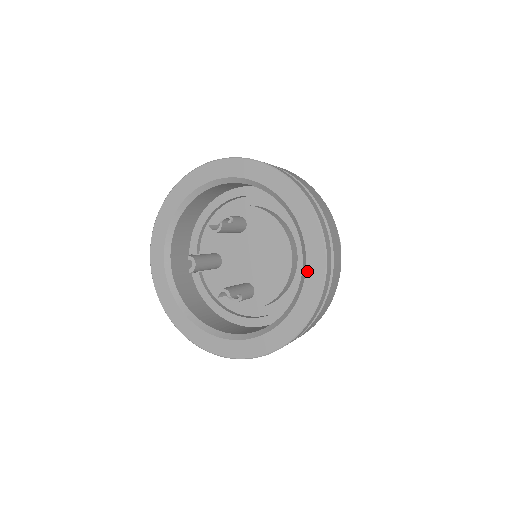
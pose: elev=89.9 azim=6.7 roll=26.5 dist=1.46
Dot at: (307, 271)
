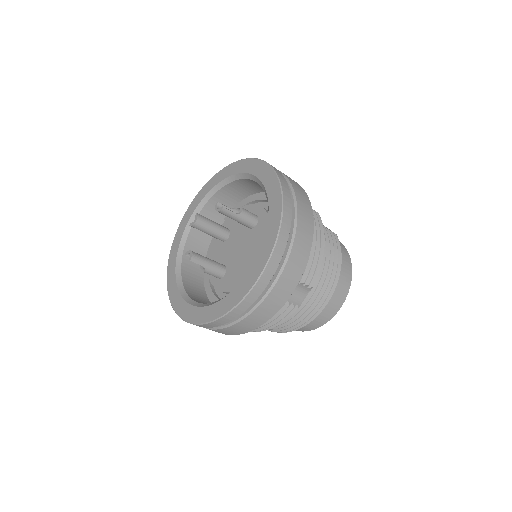
Dot at: (238, 286)
